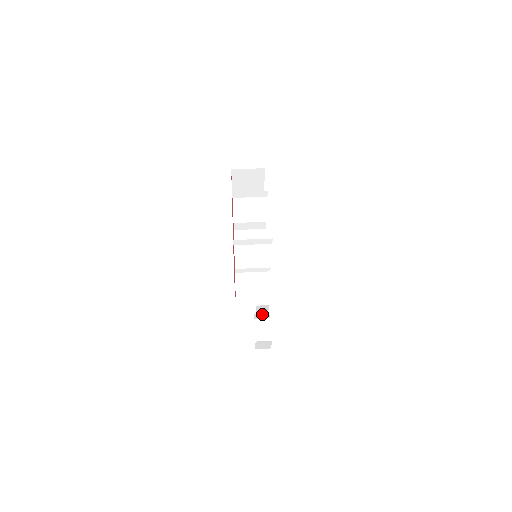
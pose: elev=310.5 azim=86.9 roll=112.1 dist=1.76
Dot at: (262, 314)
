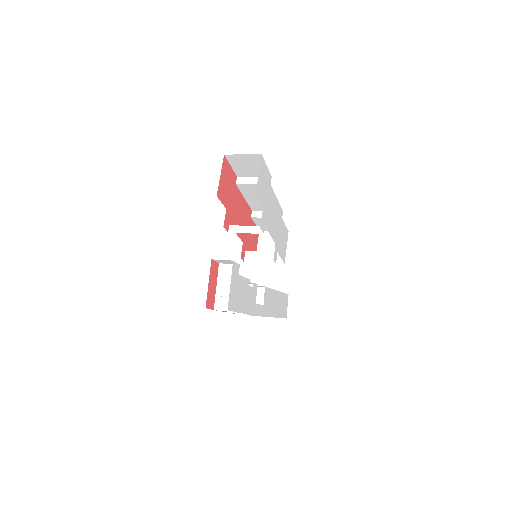
Dot at: occluded
